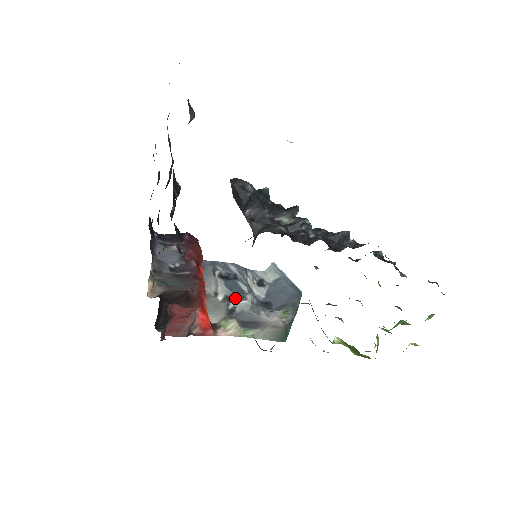
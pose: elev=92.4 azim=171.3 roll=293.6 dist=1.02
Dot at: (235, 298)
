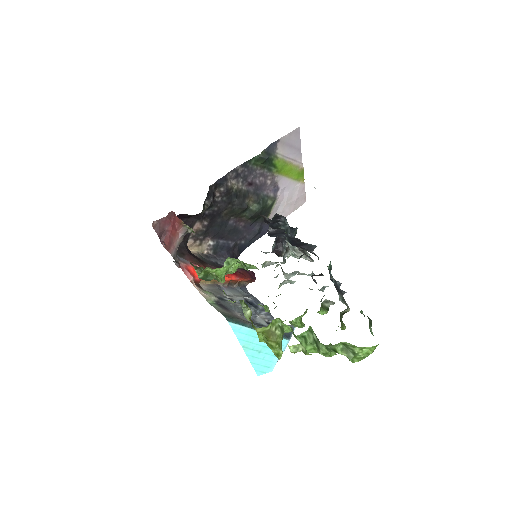
Dot at: occluded
